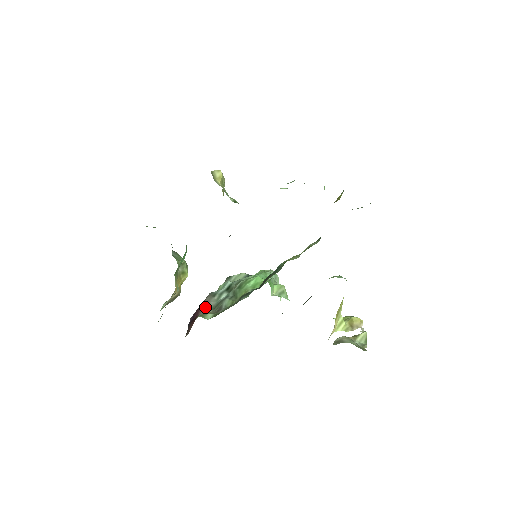
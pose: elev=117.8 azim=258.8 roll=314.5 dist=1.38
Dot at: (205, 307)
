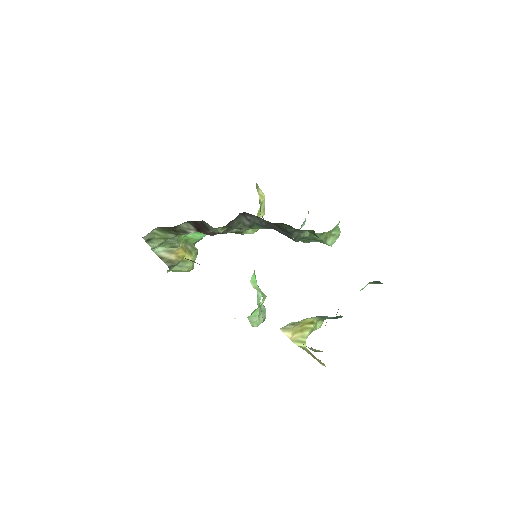
Dot at: (190, 260)
